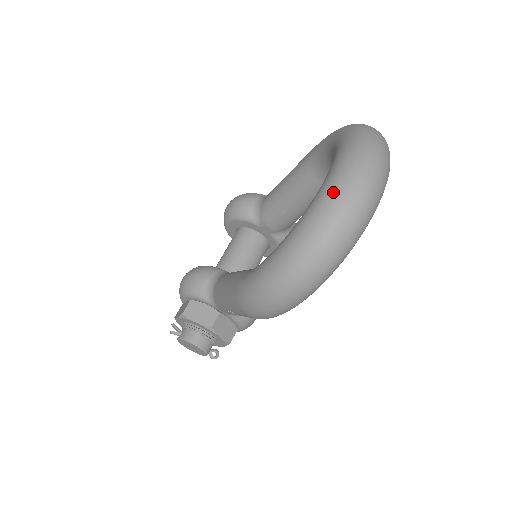
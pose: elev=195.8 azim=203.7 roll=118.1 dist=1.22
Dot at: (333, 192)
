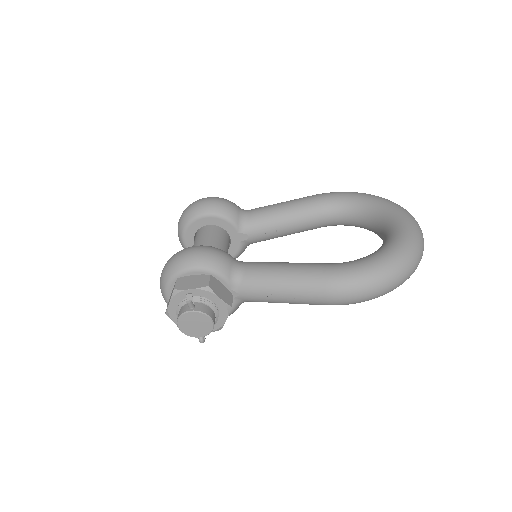
Dot at: (417, 232)
